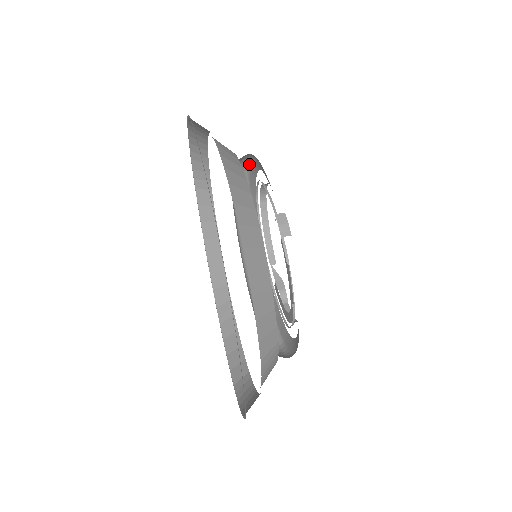
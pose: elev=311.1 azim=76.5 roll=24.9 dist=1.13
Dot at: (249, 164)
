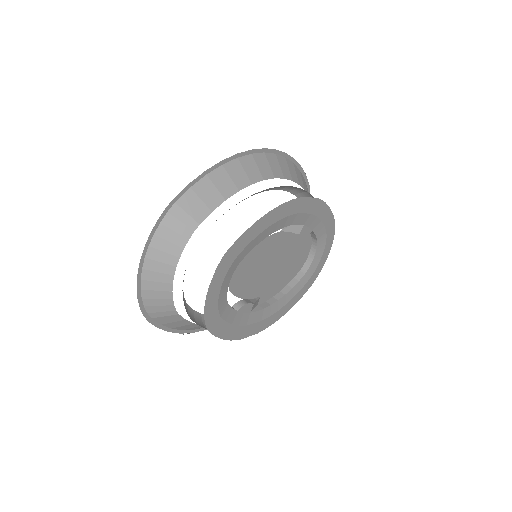
Dot at: occluded
